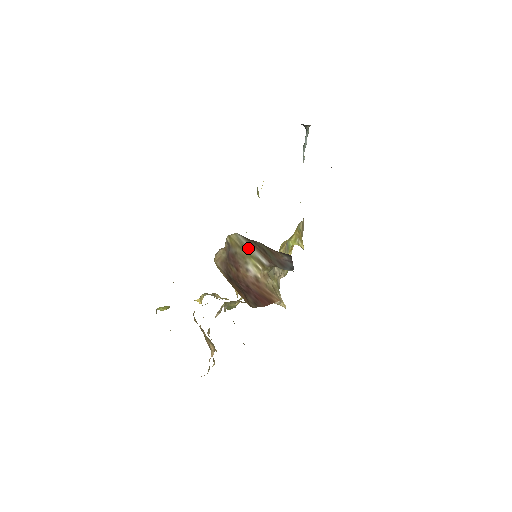
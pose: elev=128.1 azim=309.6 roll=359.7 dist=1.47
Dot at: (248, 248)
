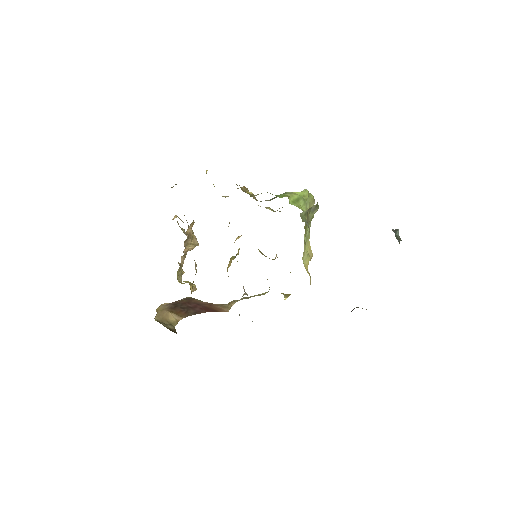
Dot at: occluded
